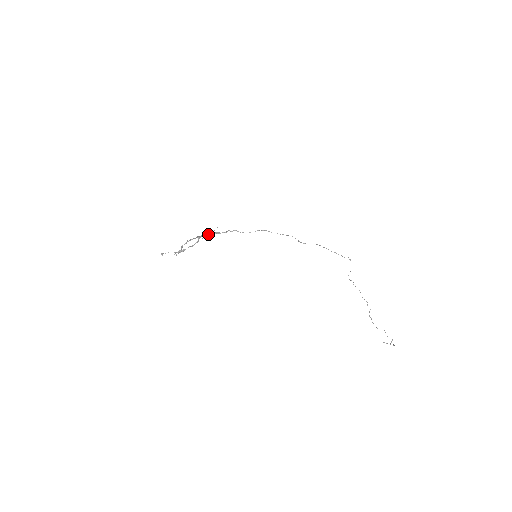
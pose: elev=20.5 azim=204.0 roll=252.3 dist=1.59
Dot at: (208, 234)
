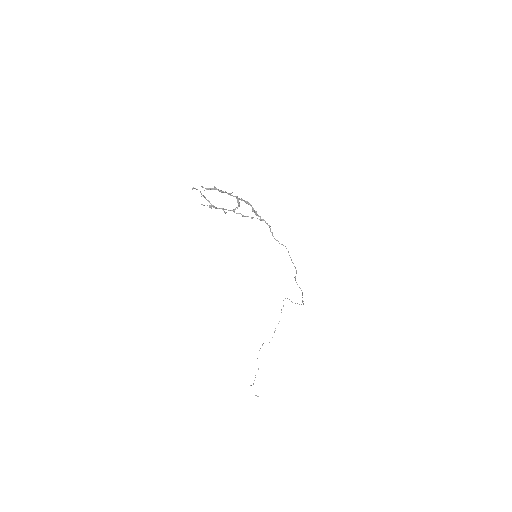
Dot at: occluded
